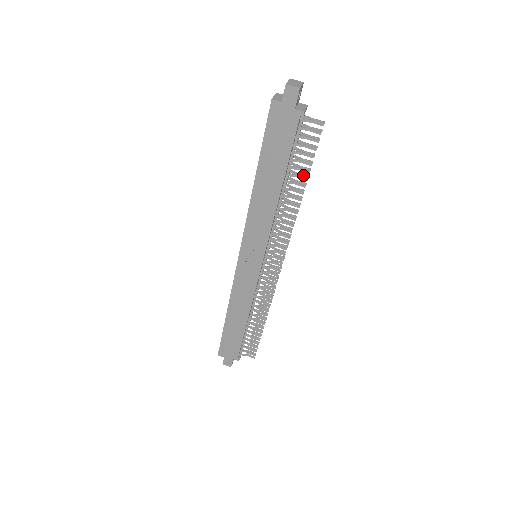
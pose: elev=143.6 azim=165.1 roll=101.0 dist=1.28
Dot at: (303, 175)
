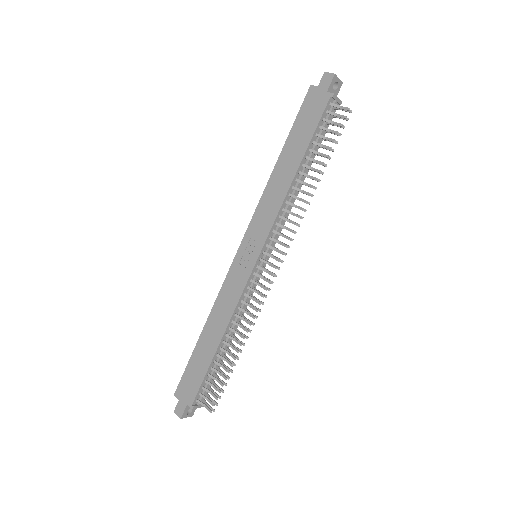
Dot at: (322, 163)
